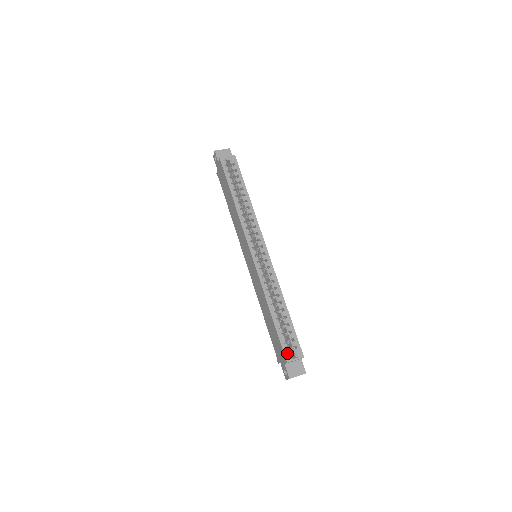
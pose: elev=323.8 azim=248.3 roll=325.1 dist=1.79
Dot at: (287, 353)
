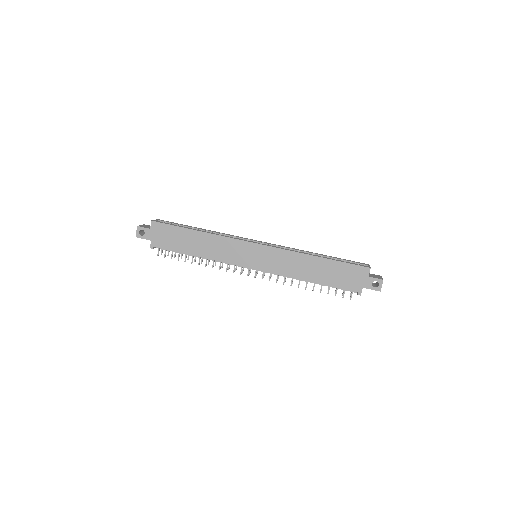
Dot at: (362, 265)
